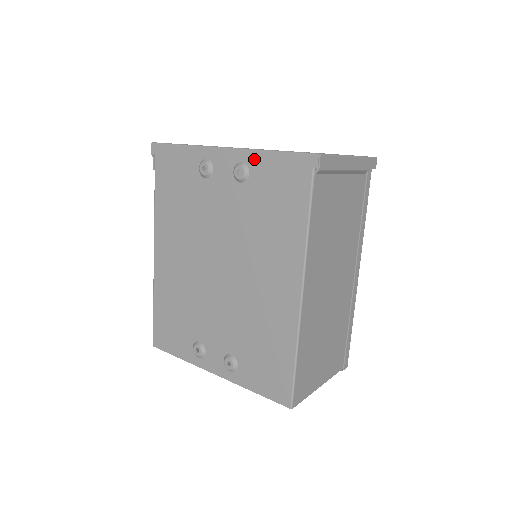
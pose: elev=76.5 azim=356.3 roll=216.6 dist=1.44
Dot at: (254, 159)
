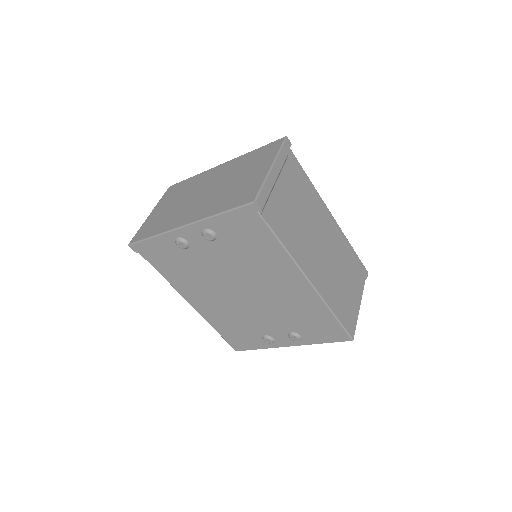
Dot at: (211, 224)
